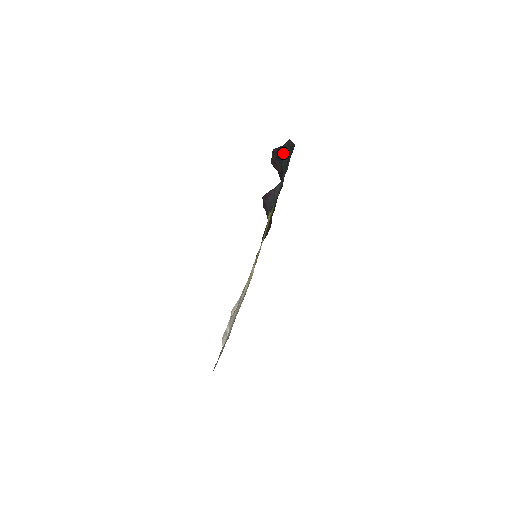
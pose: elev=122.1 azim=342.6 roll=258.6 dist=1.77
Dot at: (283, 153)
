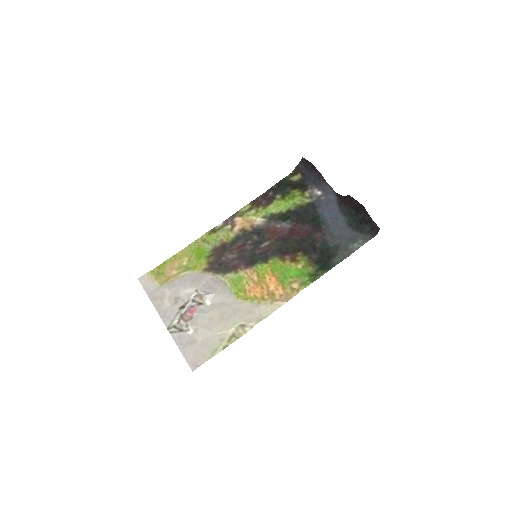
Dot at: (364, 218)
